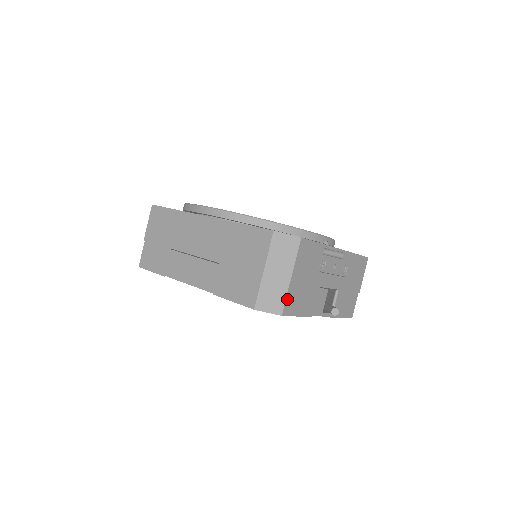
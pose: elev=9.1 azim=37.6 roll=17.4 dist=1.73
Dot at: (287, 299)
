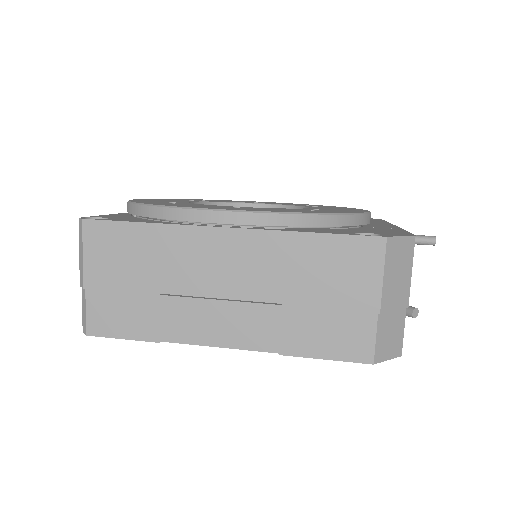
Dot at: (403, 329)
